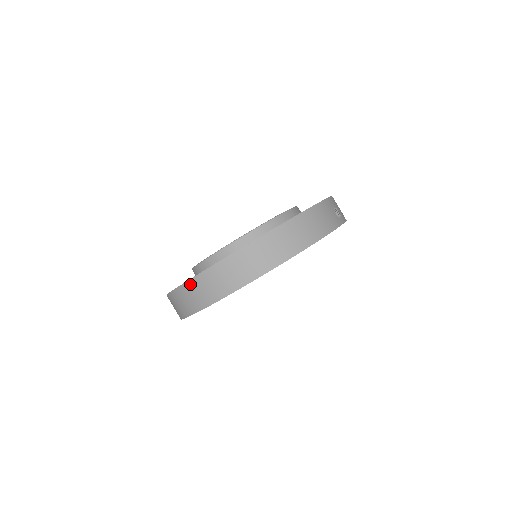
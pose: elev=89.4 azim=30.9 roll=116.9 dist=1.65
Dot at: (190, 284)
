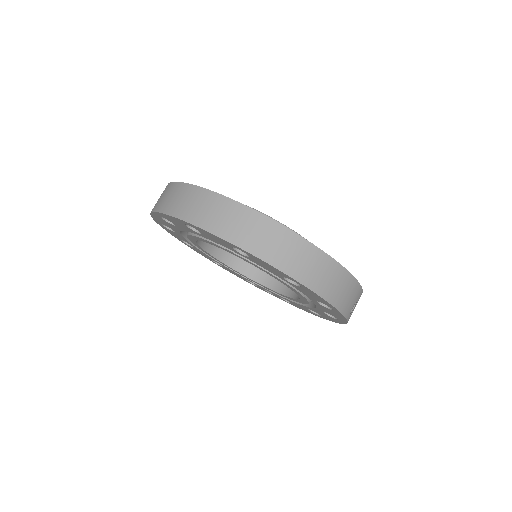
Dot at: (205, 193)
